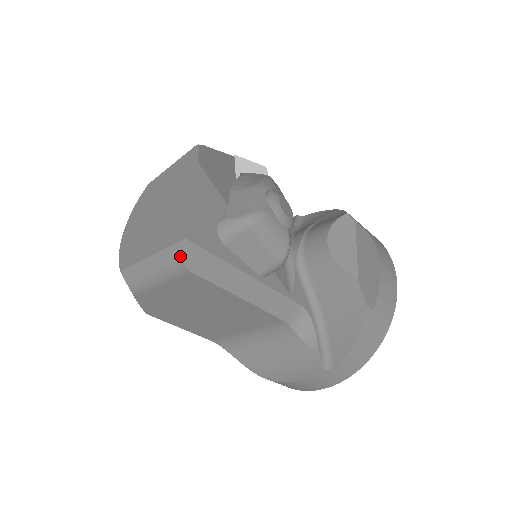
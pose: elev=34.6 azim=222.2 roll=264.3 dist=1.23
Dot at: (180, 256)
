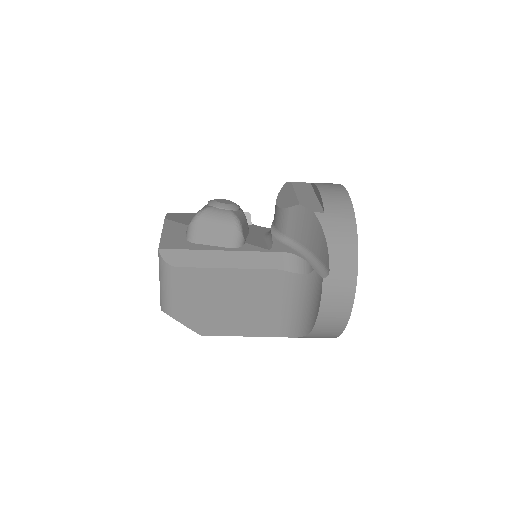
Dot at: (163, 261)
